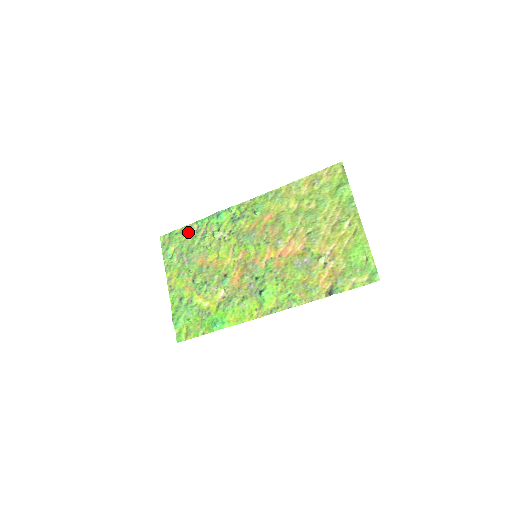
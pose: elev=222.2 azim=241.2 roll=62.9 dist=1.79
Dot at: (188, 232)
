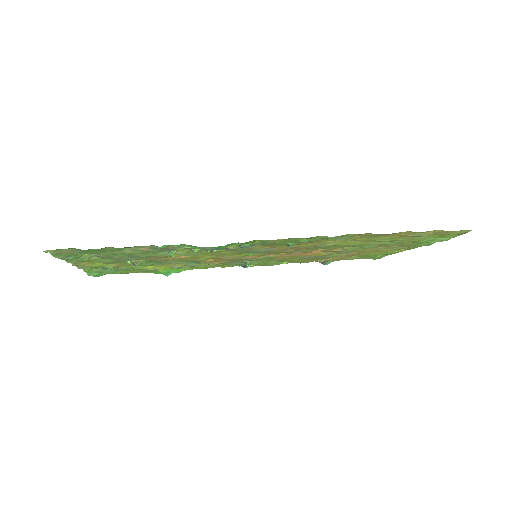
Dot at: (128, 248)
